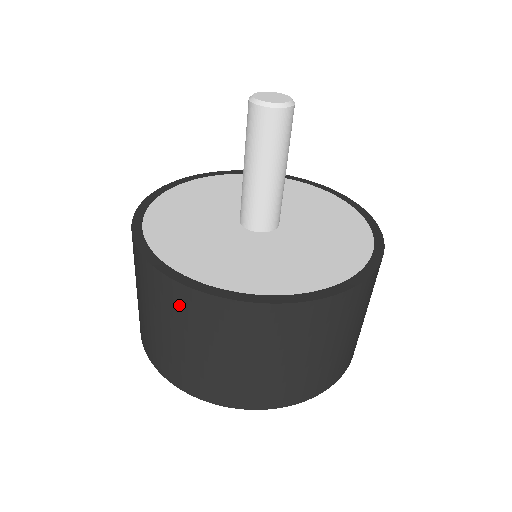
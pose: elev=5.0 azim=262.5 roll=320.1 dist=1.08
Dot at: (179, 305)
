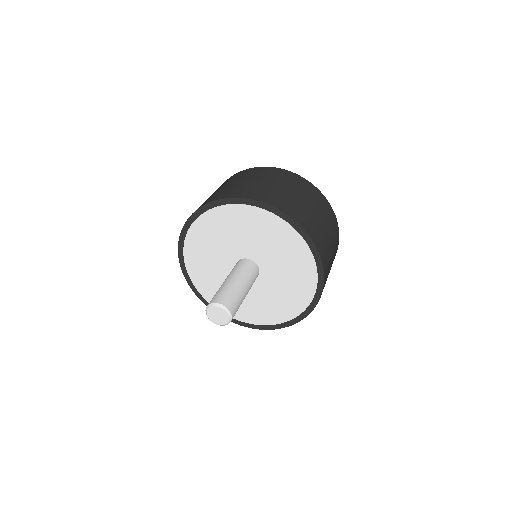
Dot at: occluded
